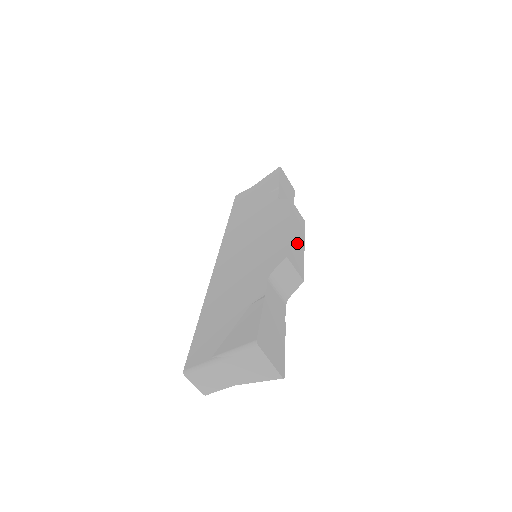
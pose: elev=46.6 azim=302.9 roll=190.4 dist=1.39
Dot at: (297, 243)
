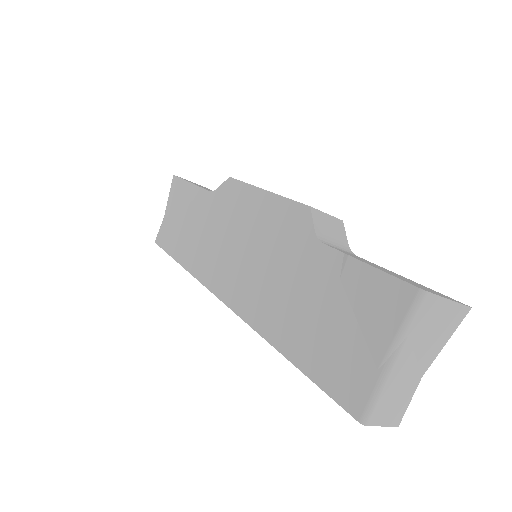
Dot at: occluded
